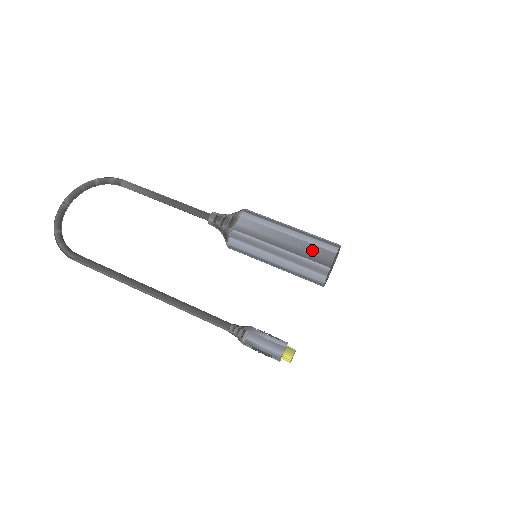
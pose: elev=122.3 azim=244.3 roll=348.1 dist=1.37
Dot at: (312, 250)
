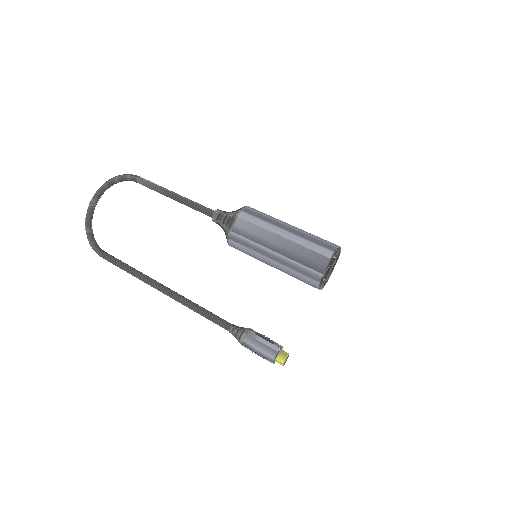
Dot at: (306, 254)
